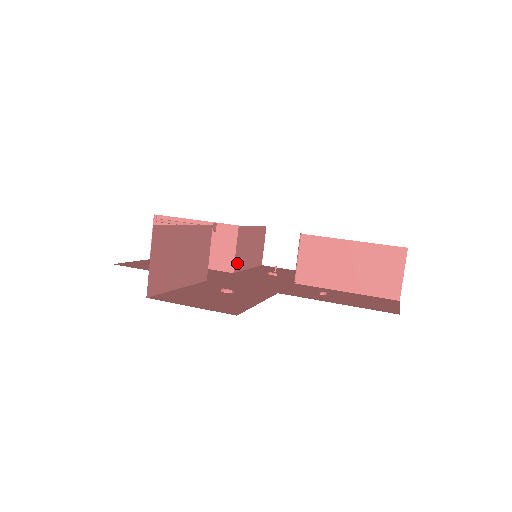
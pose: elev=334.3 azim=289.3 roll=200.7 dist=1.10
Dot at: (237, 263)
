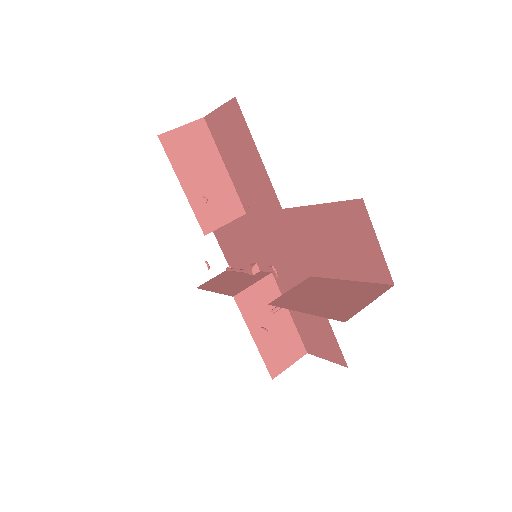
Dot at: (245, 300)
